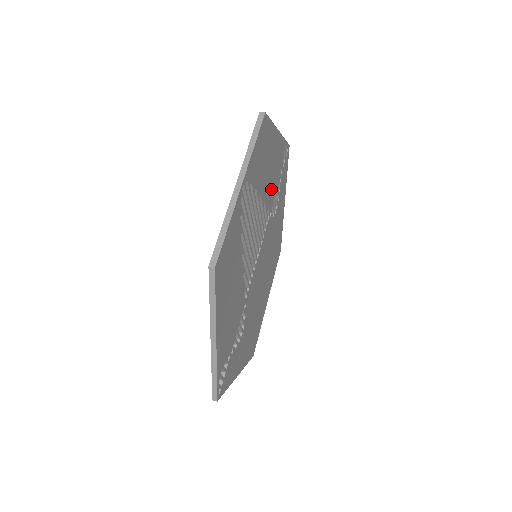
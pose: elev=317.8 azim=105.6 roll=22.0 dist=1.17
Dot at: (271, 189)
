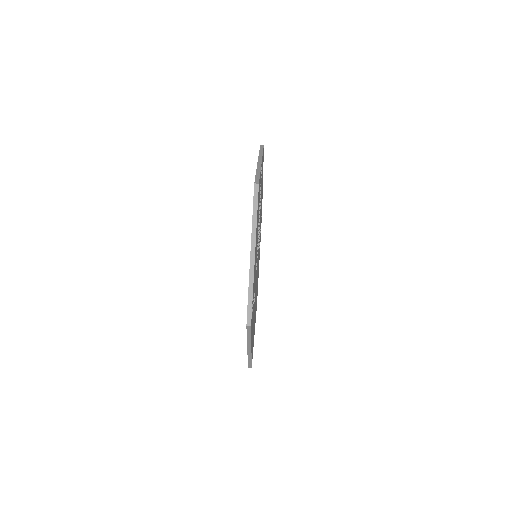
Dot at: occluded
